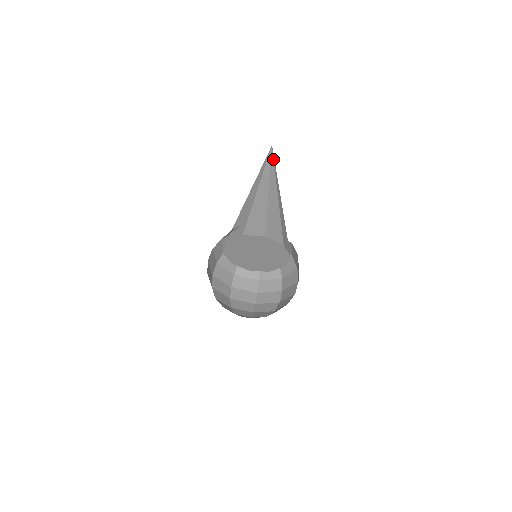
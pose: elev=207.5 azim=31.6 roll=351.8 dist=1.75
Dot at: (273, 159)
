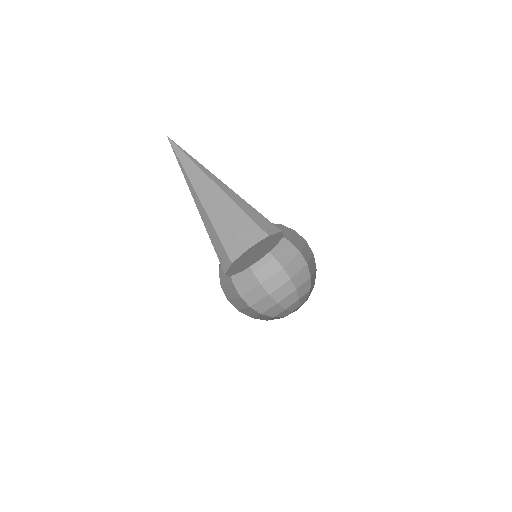
Dot at: (181, 151)
